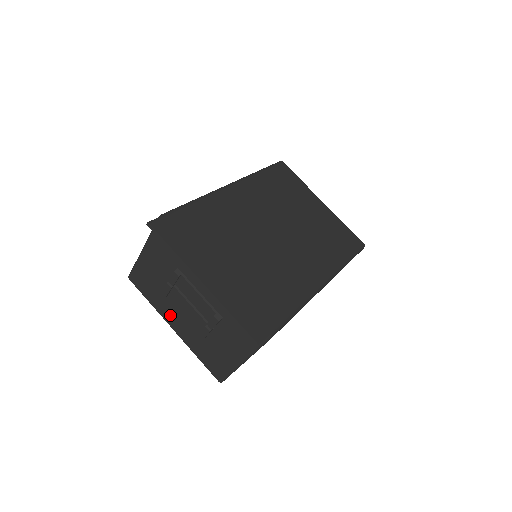
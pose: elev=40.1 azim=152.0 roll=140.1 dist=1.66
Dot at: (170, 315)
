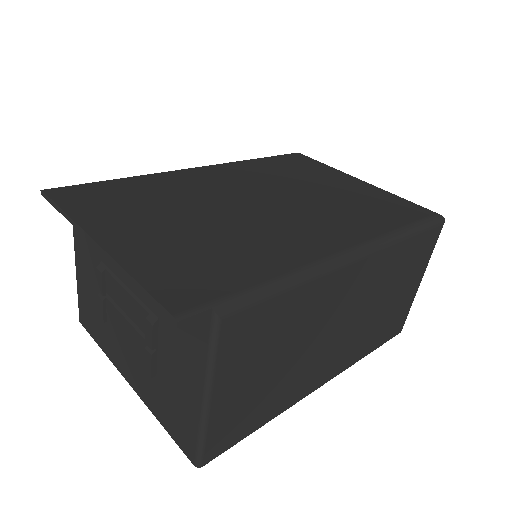
Dot at: (119, 357)
